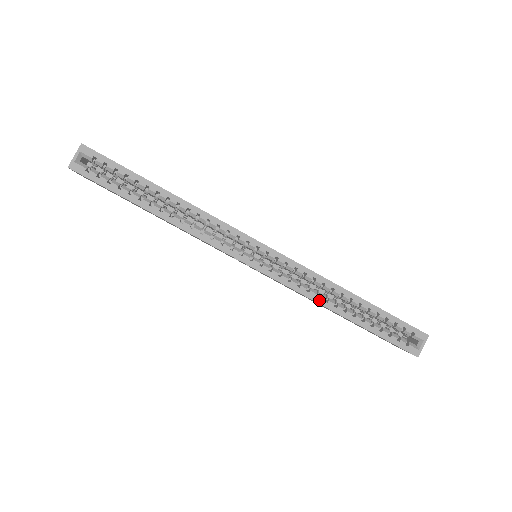
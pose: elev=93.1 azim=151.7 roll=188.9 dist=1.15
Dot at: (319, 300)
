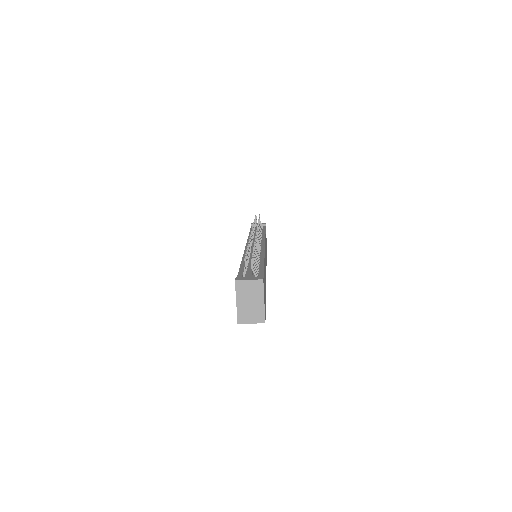
Dot at: occluded
